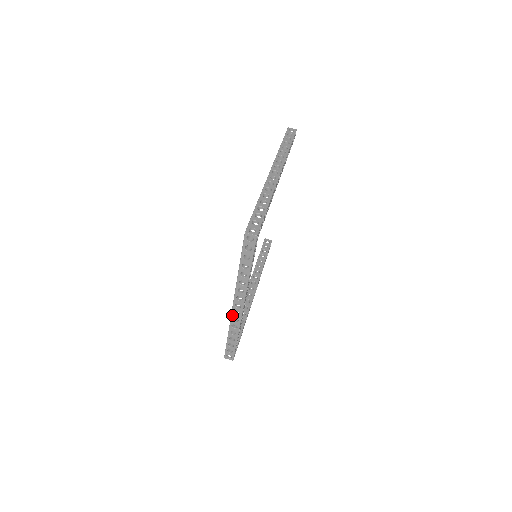
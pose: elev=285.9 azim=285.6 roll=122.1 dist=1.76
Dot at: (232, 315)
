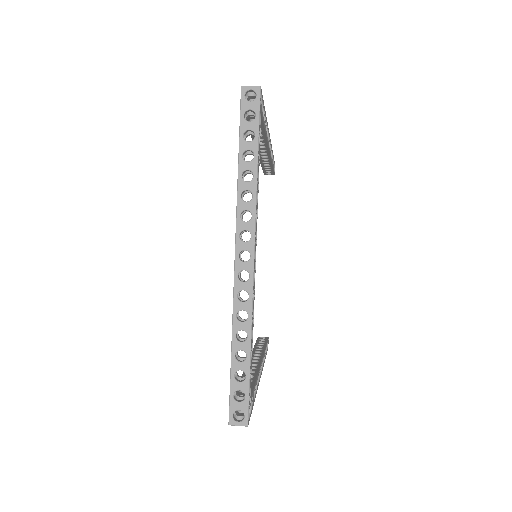
Dot at: (235, 285)
